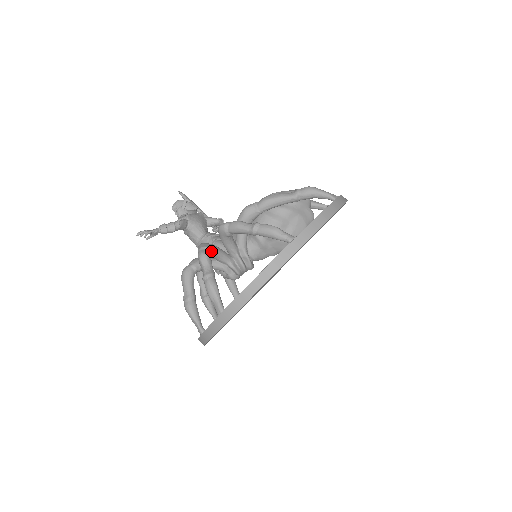
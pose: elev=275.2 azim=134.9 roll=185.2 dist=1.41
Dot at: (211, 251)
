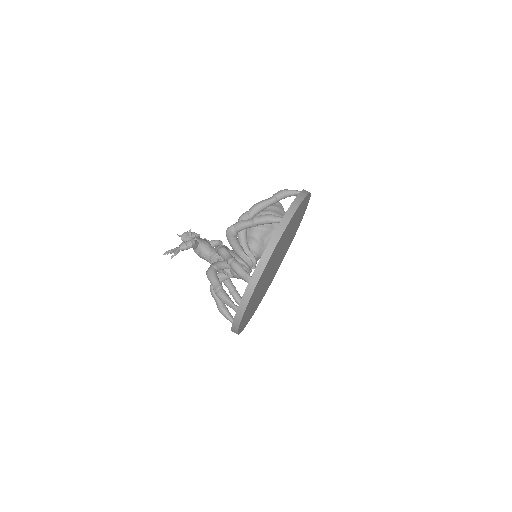
Dot at: occluded
